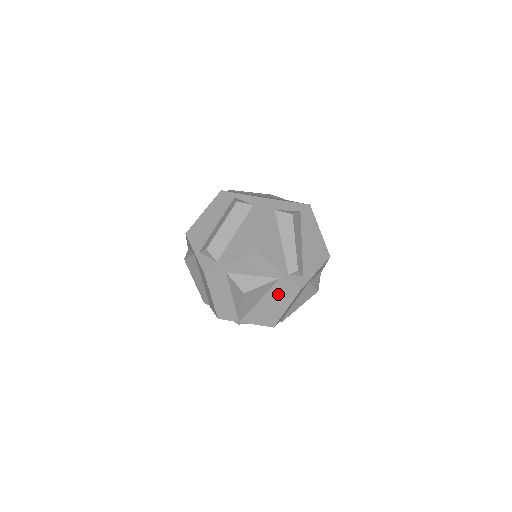
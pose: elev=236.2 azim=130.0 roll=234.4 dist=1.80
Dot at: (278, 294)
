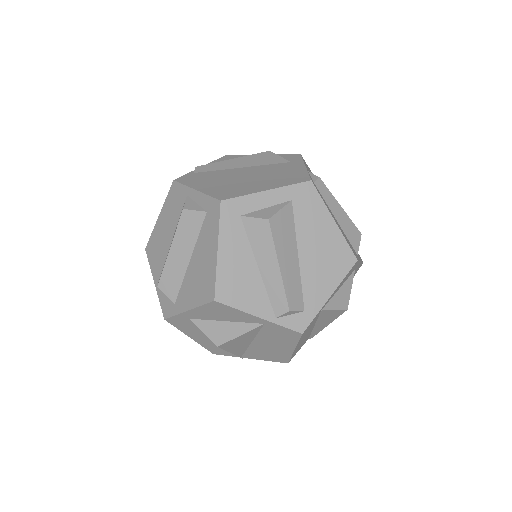
Dot at: (272, 337)
